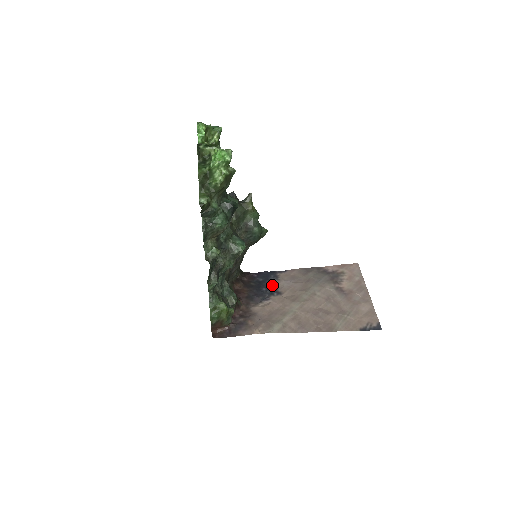
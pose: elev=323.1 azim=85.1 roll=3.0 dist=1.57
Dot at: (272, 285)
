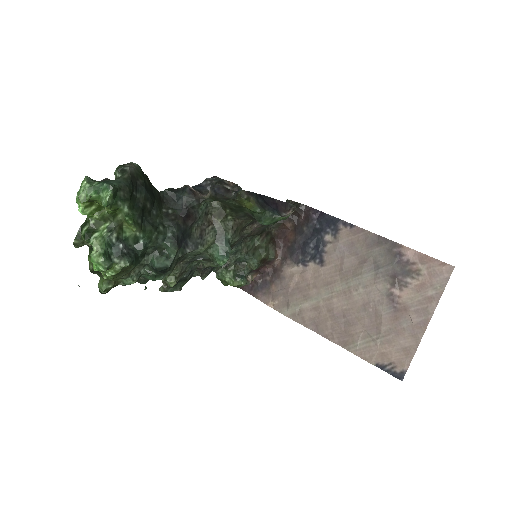
Dot at: (323, 243)
